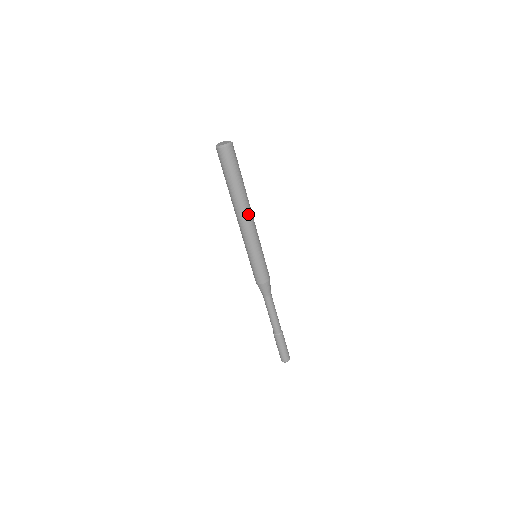
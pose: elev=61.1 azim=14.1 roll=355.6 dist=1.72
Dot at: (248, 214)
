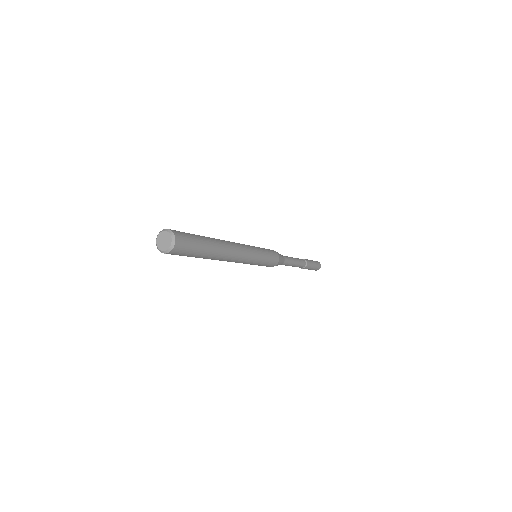
Dot at: (232, 255)
